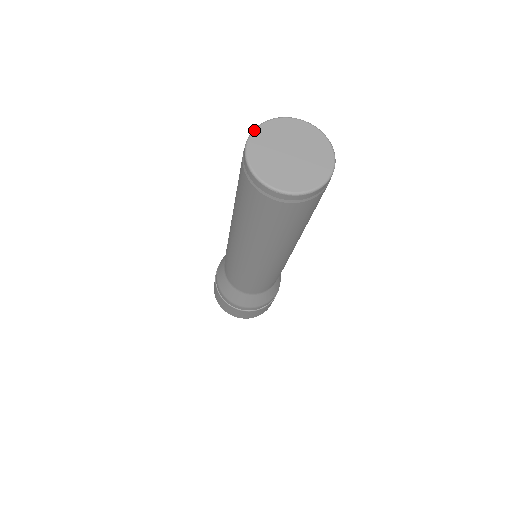
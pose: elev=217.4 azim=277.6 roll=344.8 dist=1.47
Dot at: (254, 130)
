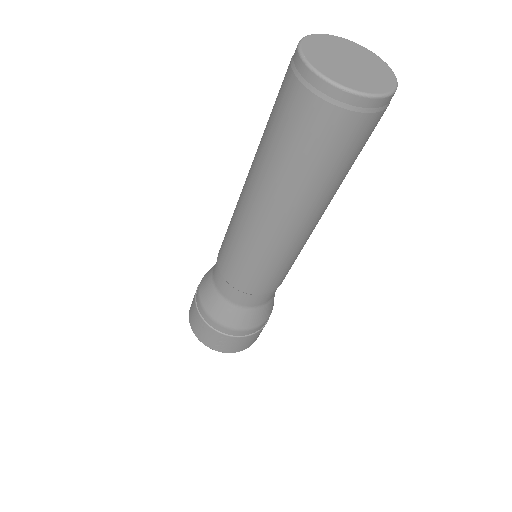
Dot at: (304, 37)
